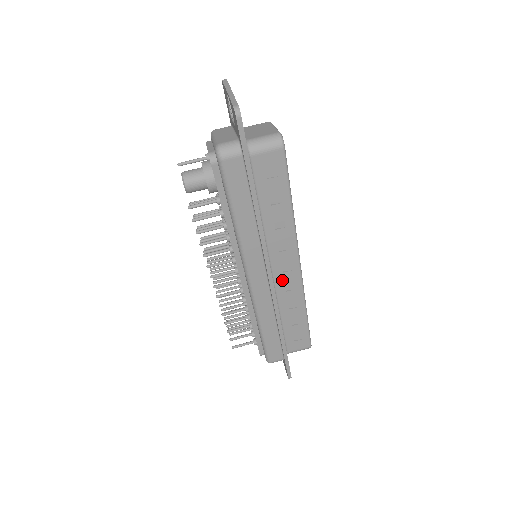
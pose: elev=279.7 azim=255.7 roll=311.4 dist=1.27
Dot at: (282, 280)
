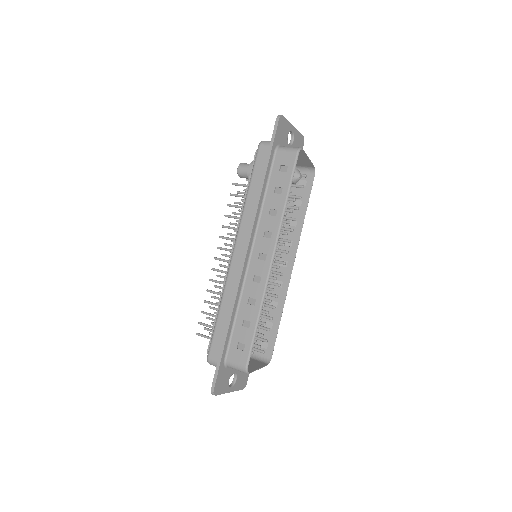
Dot at: (255, 267)
